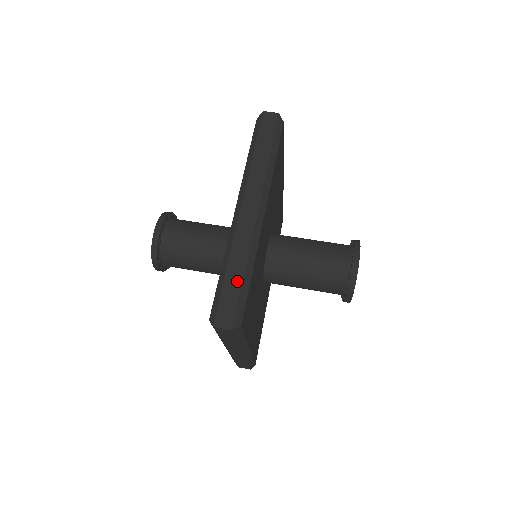
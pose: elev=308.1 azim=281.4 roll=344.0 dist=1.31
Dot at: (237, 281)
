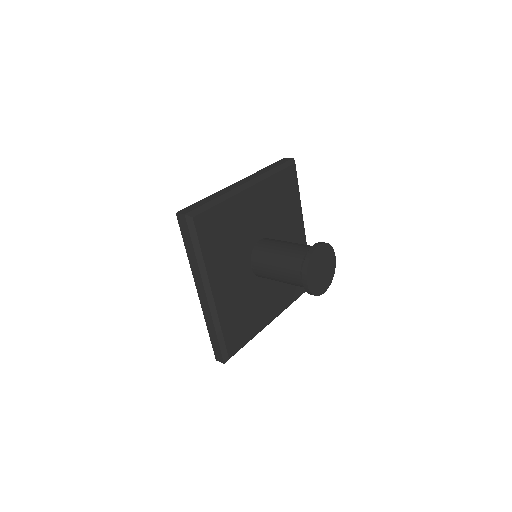
Dot at: (207, 201)
